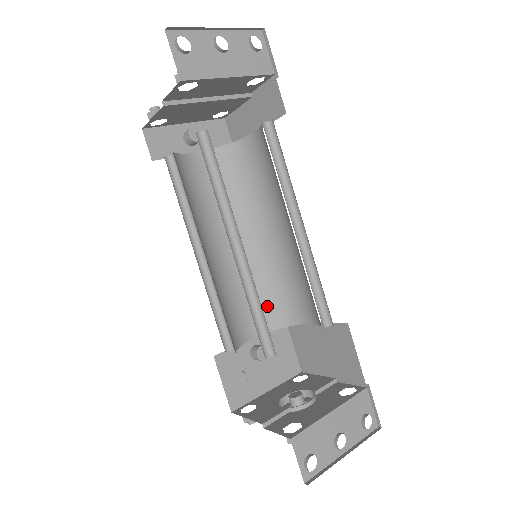
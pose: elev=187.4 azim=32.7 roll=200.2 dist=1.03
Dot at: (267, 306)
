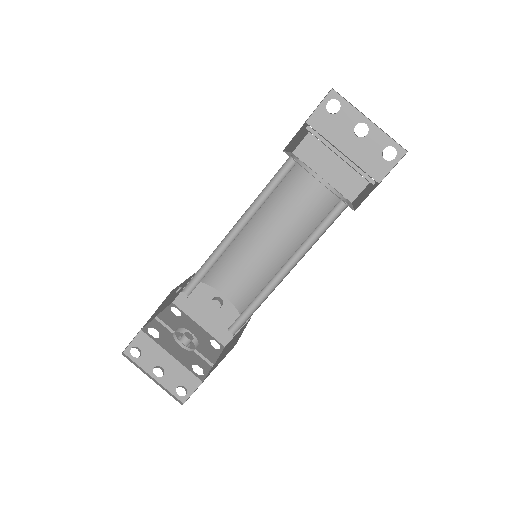
Dot at: (248, 293)
